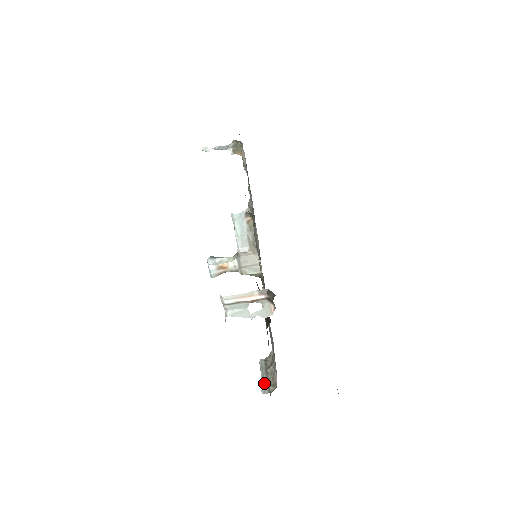
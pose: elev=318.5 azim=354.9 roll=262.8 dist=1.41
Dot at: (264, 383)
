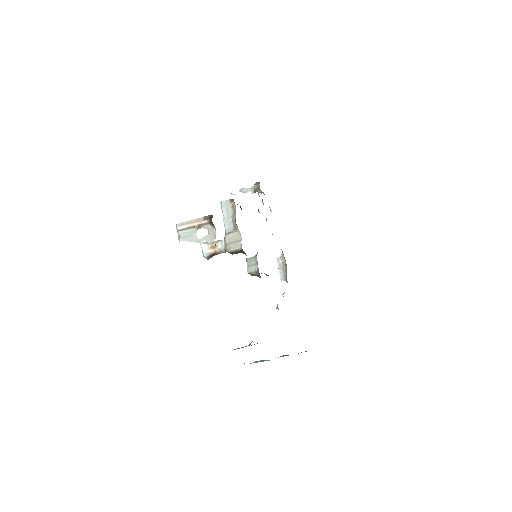
Dot at: occluded
